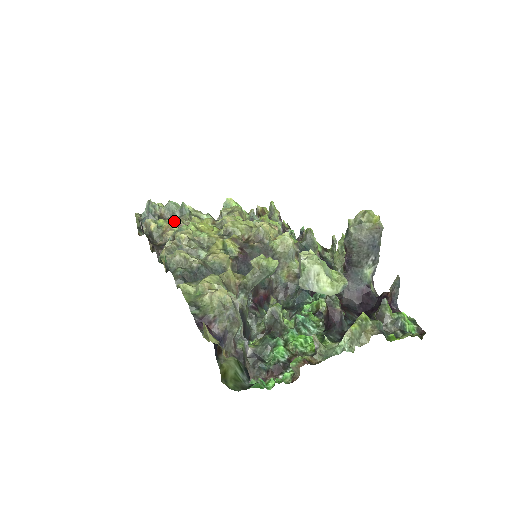
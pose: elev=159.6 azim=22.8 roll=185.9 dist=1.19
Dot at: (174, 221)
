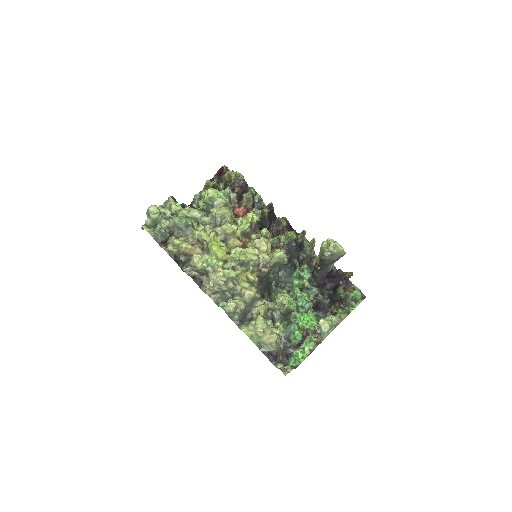
Dot at: (185, 238)
